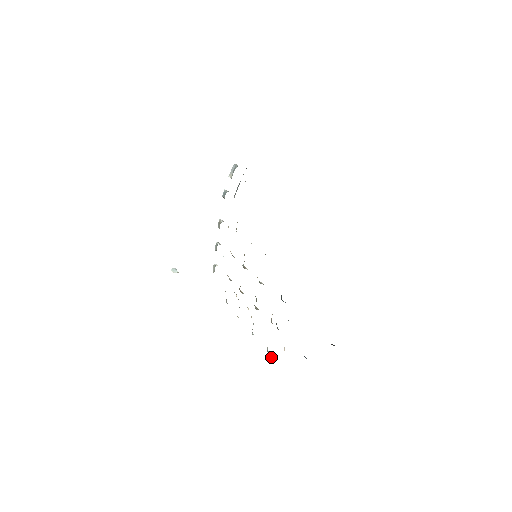
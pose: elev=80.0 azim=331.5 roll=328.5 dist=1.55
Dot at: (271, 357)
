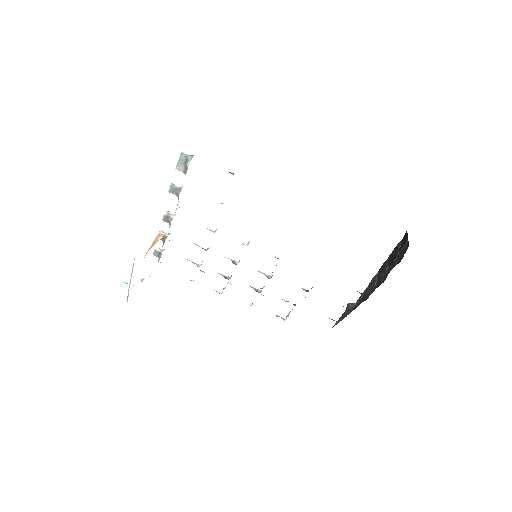
Dot at: occluded
